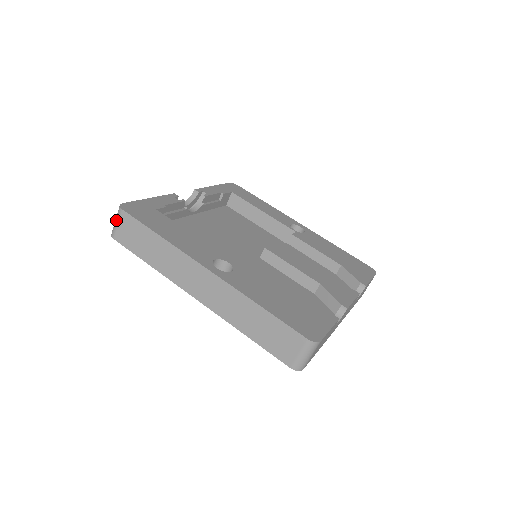
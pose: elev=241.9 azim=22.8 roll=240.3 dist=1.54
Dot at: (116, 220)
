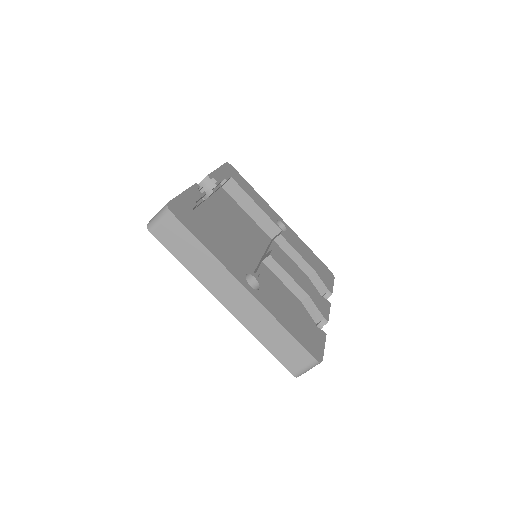
Dot at: (159, 218)
